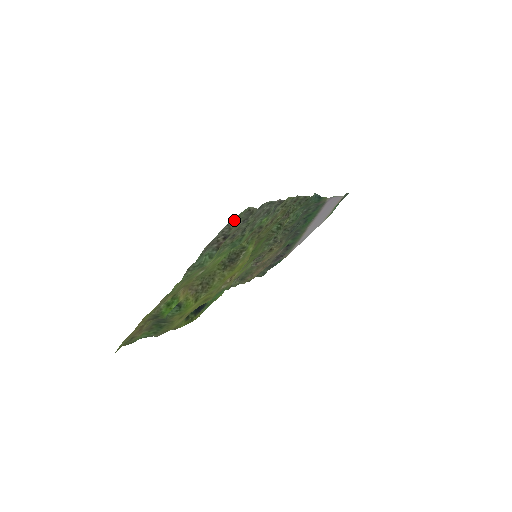
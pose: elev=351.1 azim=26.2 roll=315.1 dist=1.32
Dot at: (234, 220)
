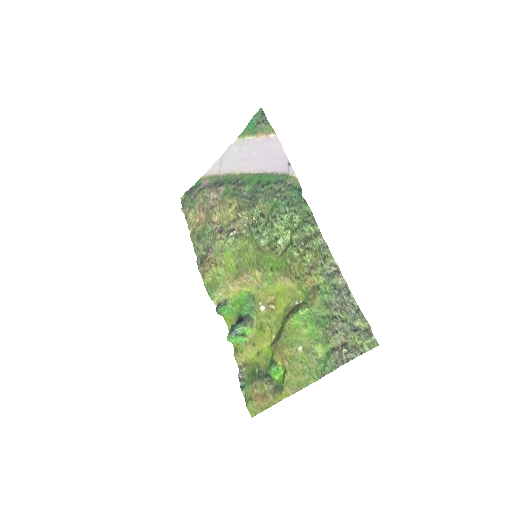
Dot at: (366, 349)
